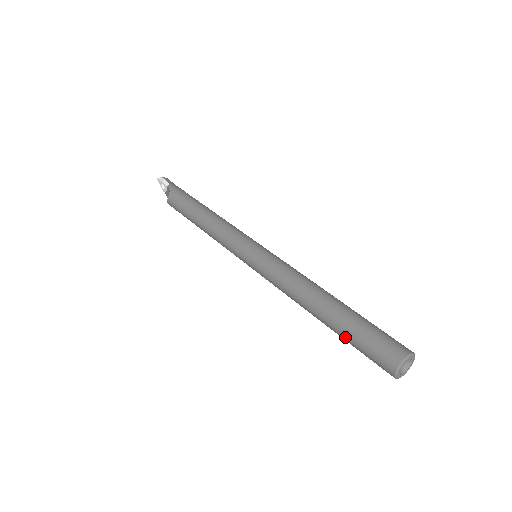
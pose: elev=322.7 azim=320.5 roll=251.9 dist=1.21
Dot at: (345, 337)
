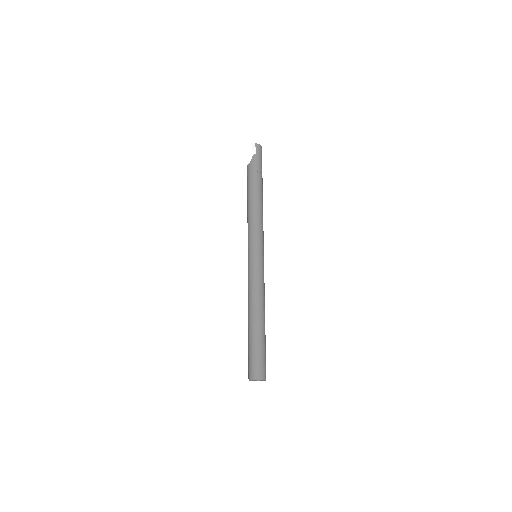
Dot at: (248, 344)
